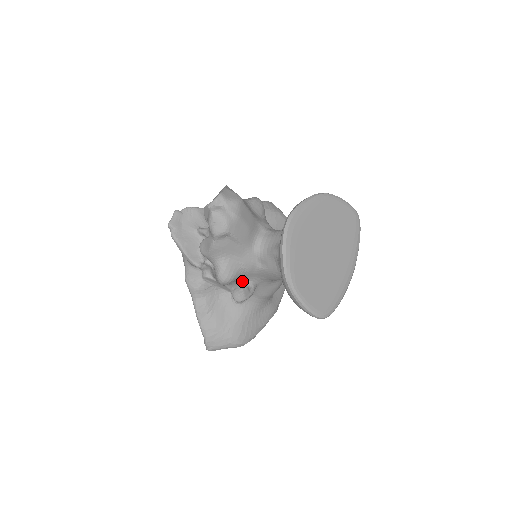
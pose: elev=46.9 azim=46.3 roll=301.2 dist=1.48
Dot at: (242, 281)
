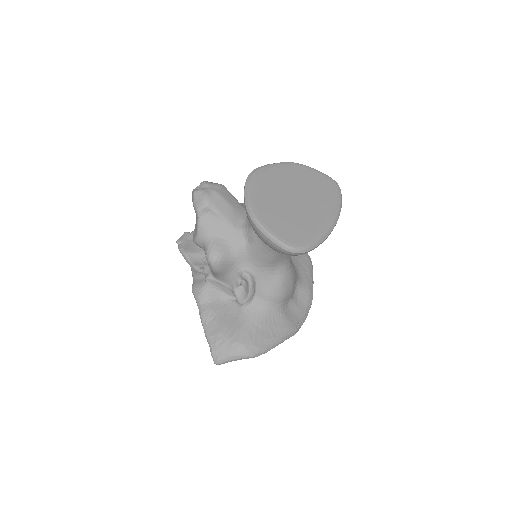
Dot at: (237, 271)
